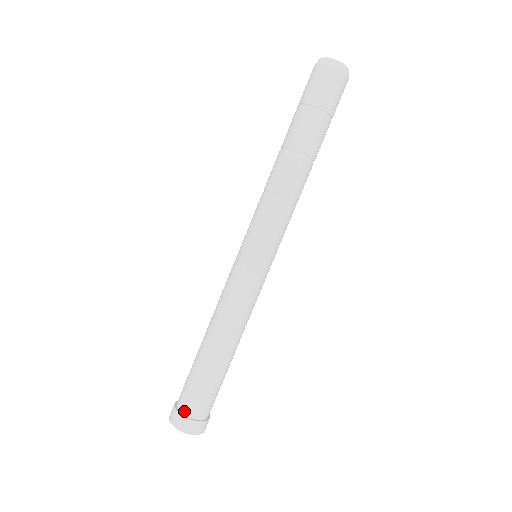
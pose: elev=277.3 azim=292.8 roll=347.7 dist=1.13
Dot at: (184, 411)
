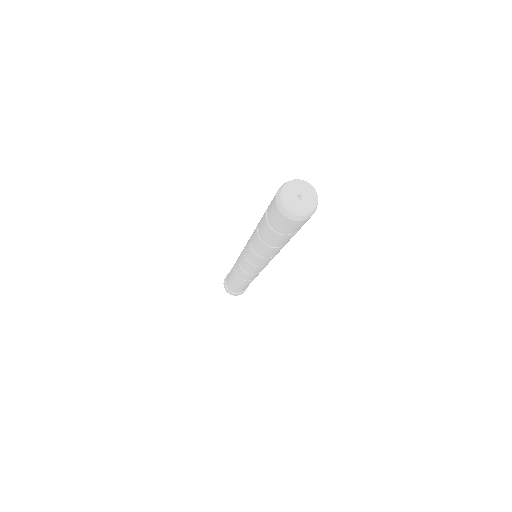
Dot at: (228, 288)
